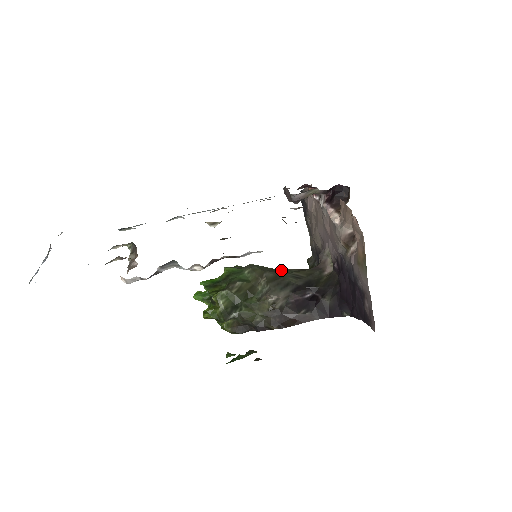
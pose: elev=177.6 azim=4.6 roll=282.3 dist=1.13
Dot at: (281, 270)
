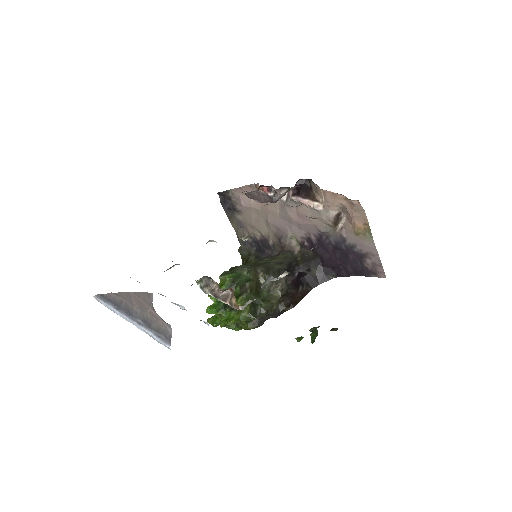
Dot at: (261, 262)
